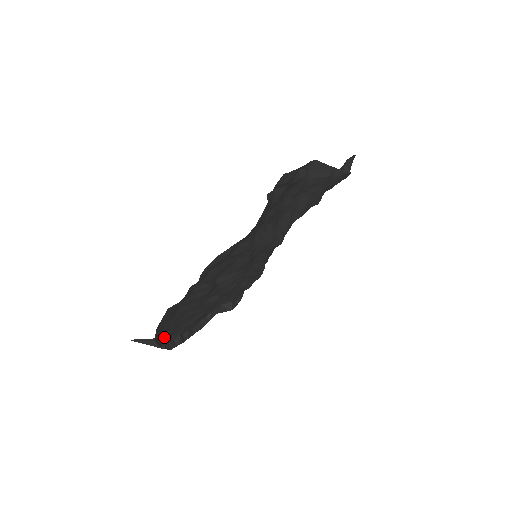
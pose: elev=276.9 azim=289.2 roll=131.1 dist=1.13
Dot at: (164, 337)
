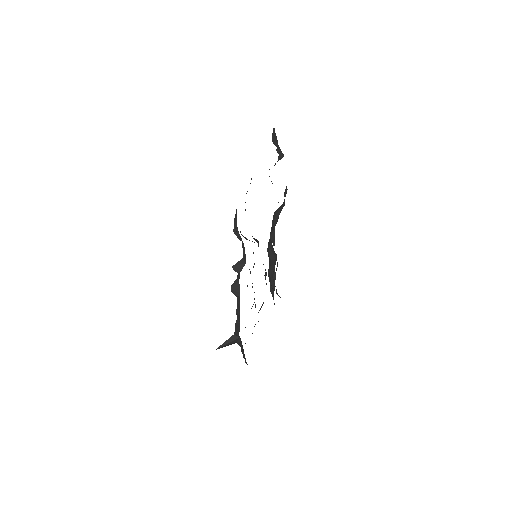
Dot at: (239, 341)
